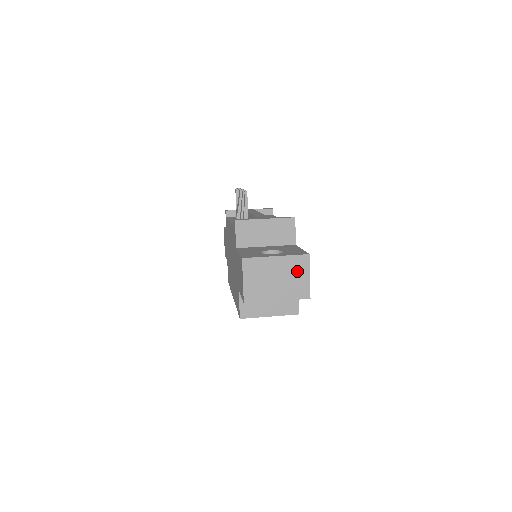
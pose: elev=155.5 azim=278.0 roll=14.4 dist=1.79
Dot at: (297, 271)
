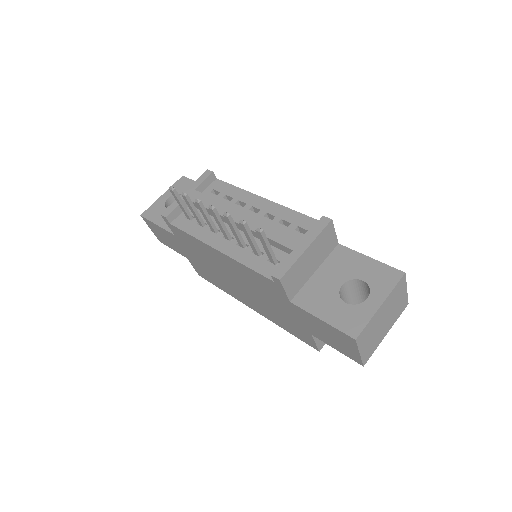
Dot at: (398, 297)
